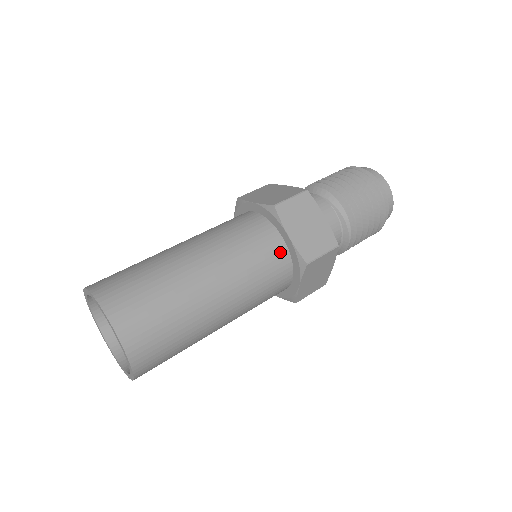
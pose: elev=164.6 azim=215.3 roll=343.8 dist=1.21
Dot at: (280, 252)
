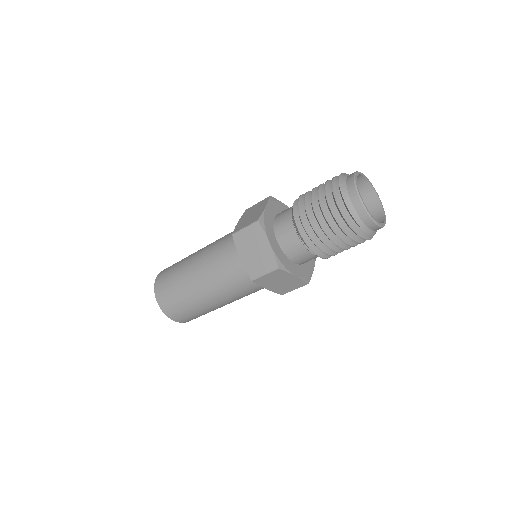
Dot at: (242, 267)
